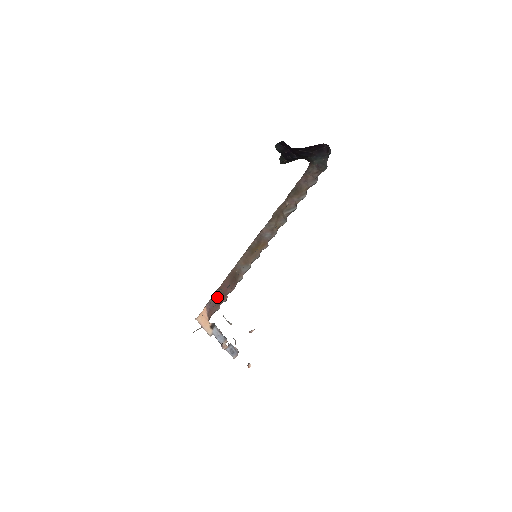
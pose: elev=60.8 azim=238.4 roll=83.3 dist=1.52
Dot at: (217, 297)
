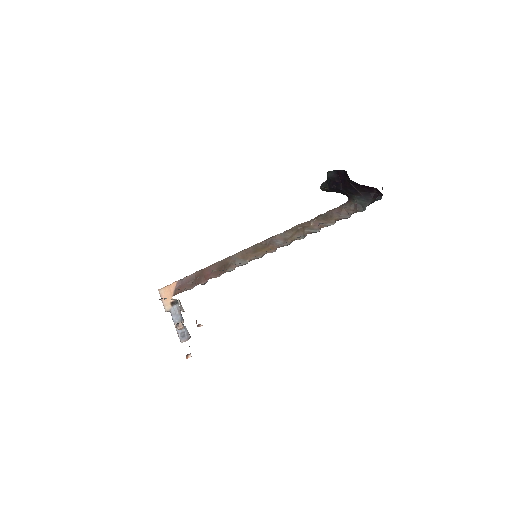
Dot at: (195, 277)
